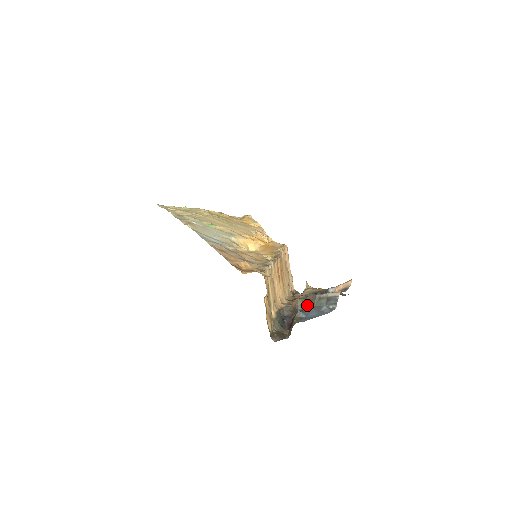
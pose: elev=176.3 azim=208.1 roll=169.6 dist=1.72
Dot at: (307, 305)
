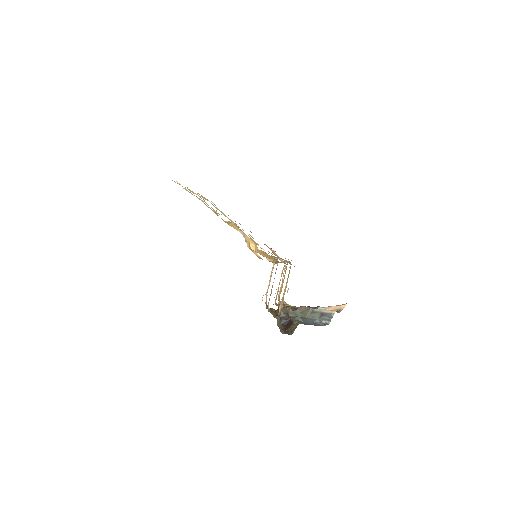
Dot at: occluded
